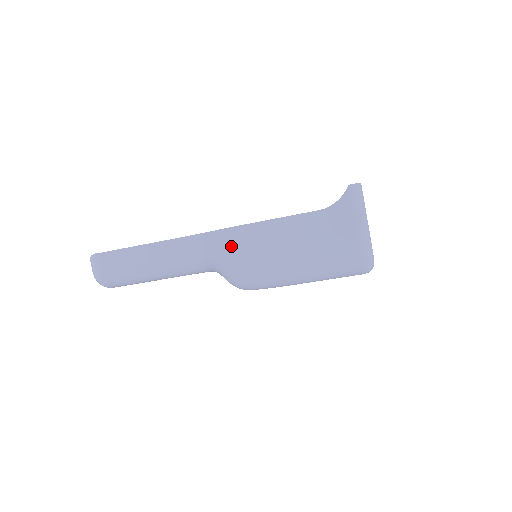
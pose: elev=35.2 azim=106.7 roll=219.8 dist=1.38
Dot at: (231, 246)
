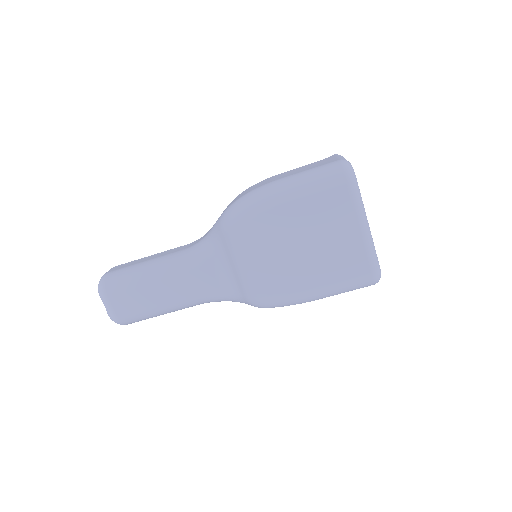
Dot at: occluded
